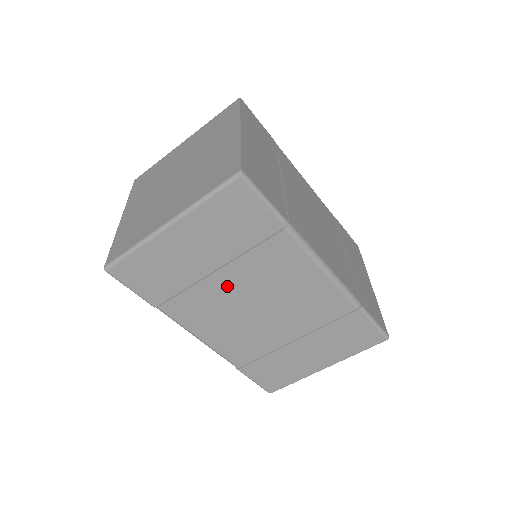
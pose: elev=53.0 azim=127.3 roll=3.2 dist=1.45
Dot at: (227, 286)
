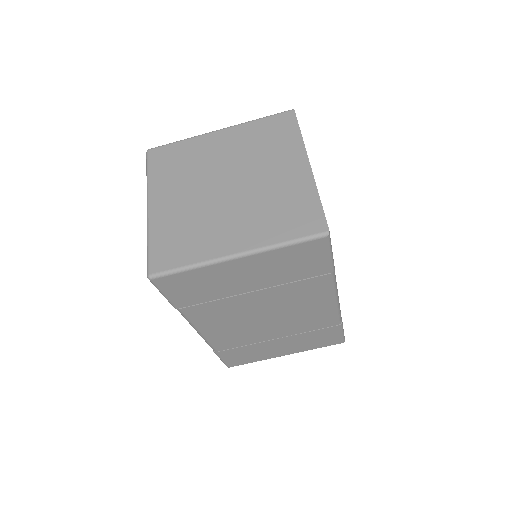
Dot at: (253, 302)
